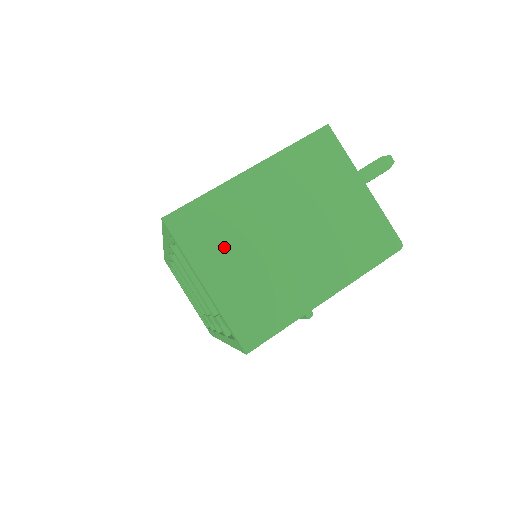
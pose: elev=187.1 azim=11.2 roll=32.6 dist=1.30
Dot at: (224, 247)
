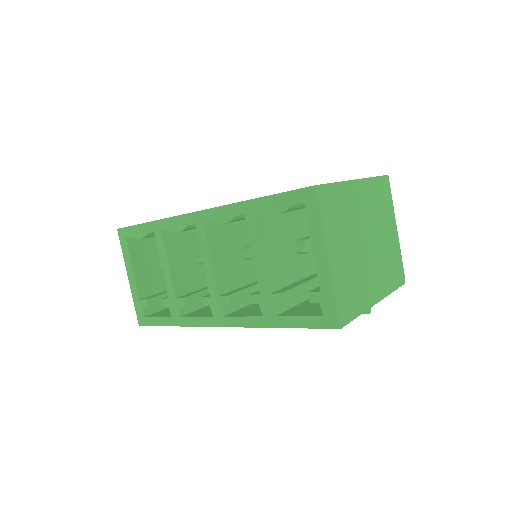
Dot at: (340, 232)
